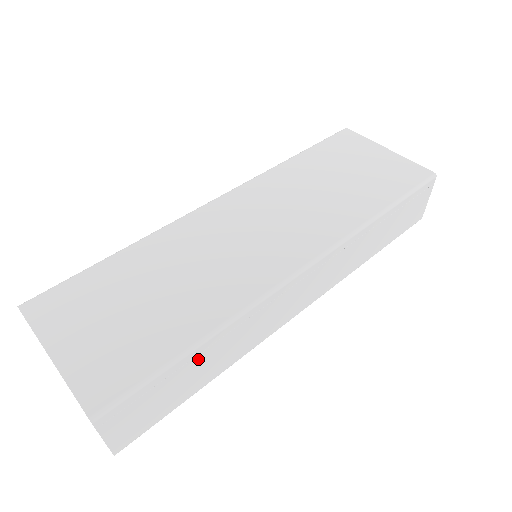
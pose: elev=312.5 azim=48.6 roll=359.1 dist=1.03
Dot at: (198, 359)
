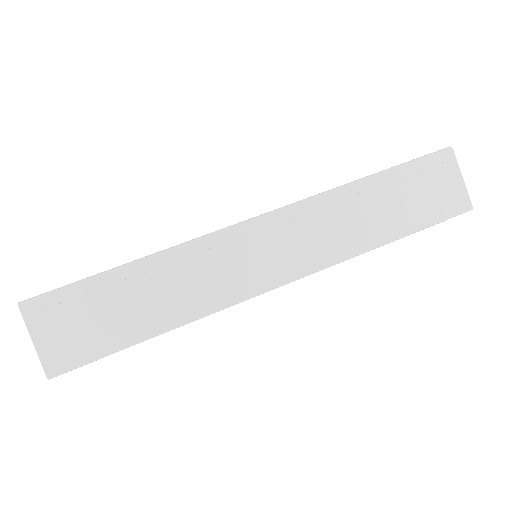
Dot at: (133, 285)
